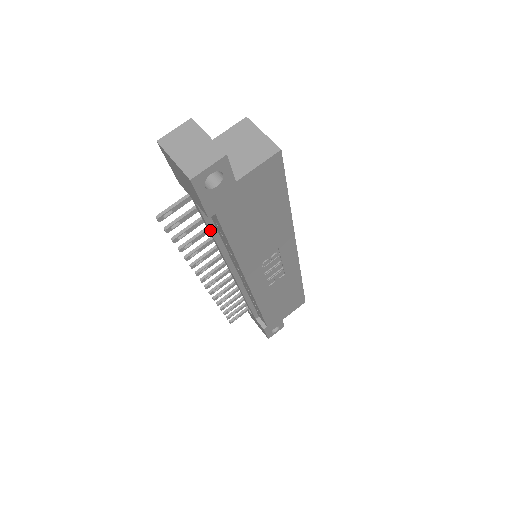
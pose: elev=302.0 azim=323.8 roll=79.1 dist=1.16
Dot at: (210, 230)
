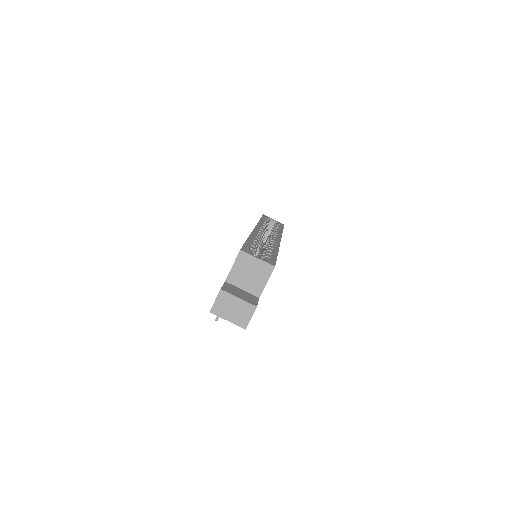
Dot at: occluded
